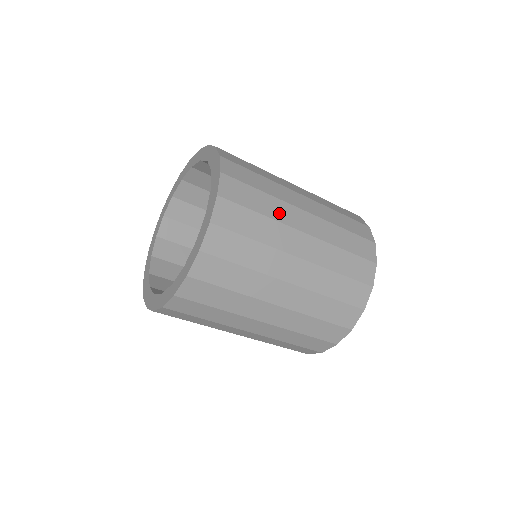
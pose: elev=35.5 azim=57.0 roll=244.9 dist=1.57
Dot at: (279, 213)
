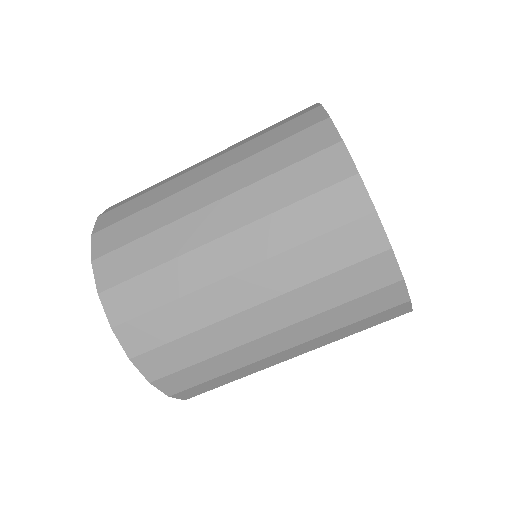
Dot at: occluded
